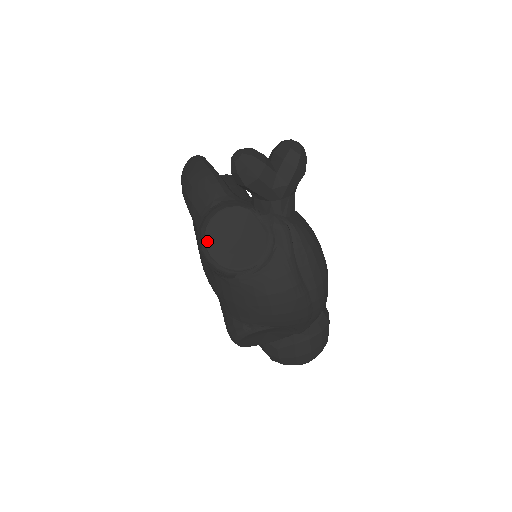
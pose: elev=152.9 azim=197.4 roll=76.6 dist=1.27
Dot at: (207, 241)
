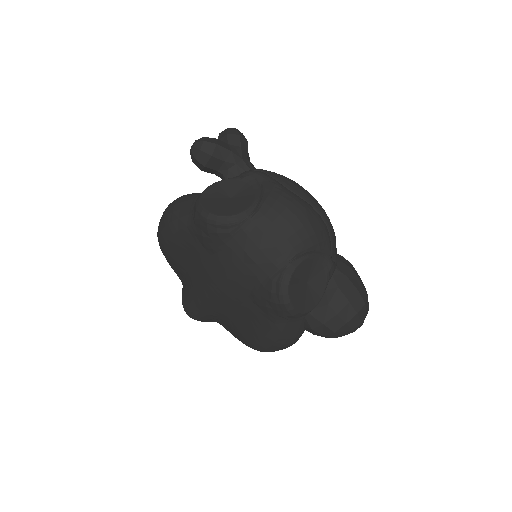
Dot at: (206, 209)
